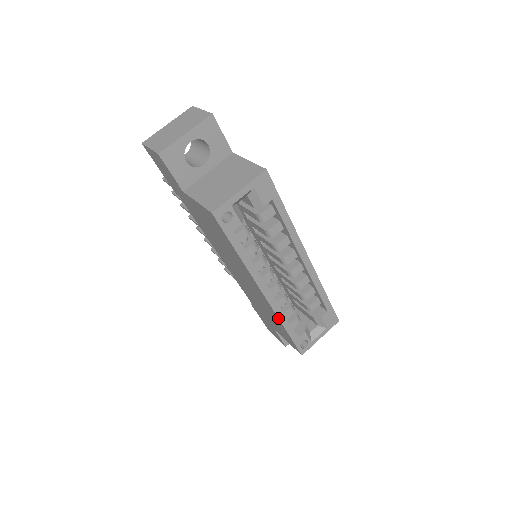
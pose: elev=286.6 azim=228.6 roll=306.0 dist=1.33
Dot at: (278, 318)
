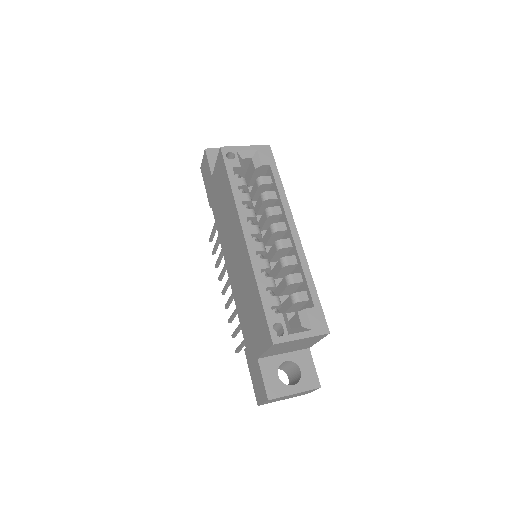
Dot at: (253, 270)
